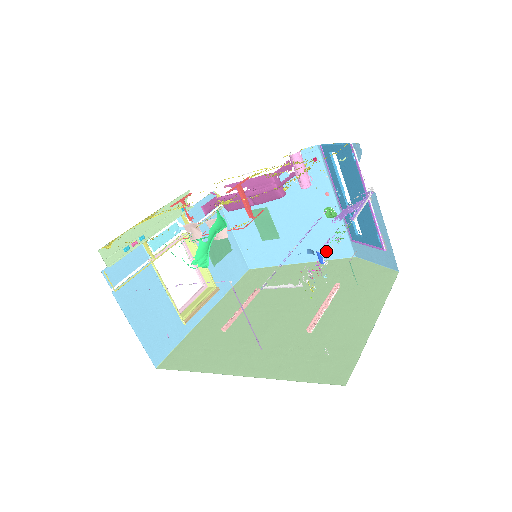
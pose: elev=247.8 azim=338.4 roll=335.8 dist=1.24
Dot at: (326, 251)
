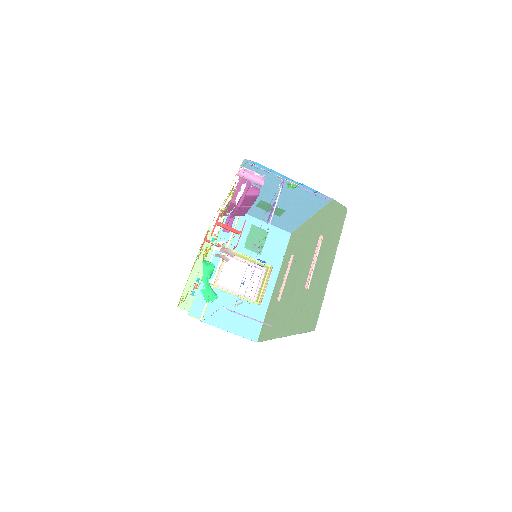
Dot at: (315, 204)
